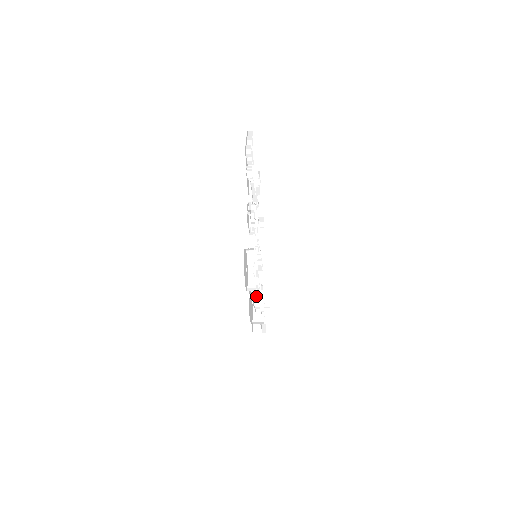
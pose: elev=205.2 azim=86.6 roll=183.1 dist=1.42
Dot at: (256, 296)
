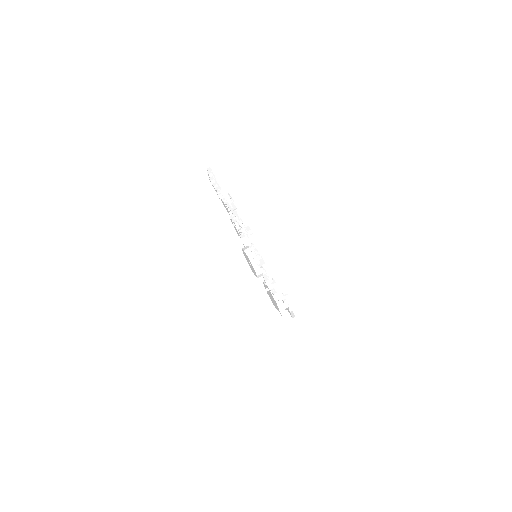
Dot at: (268, 282)
